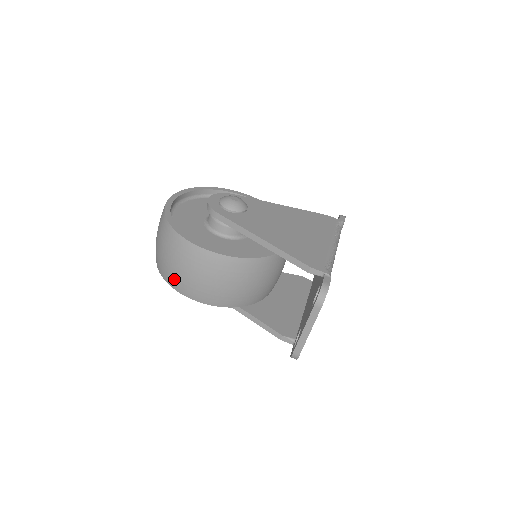
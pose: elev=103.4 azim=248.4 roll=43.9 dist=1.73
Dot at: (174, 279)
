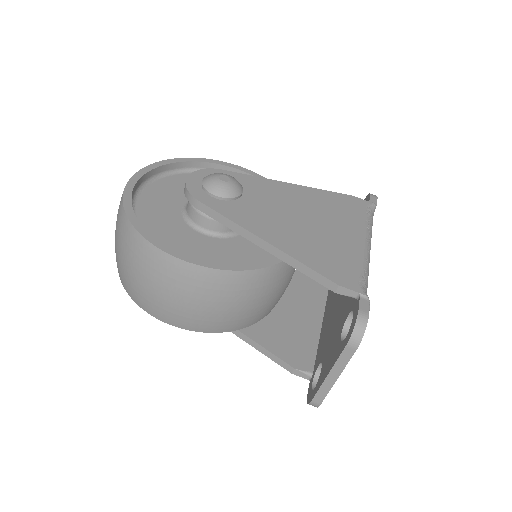
Dot at: (141, 297)
